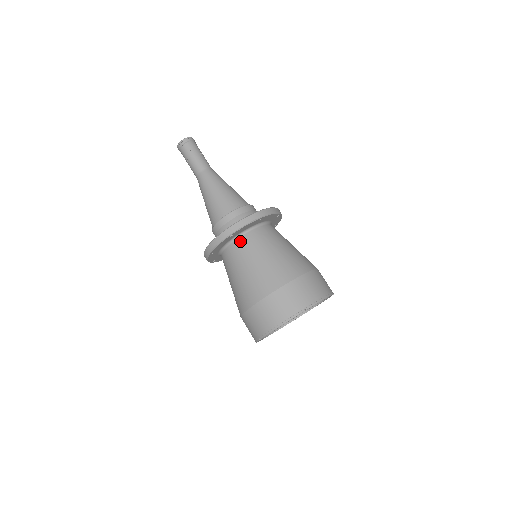
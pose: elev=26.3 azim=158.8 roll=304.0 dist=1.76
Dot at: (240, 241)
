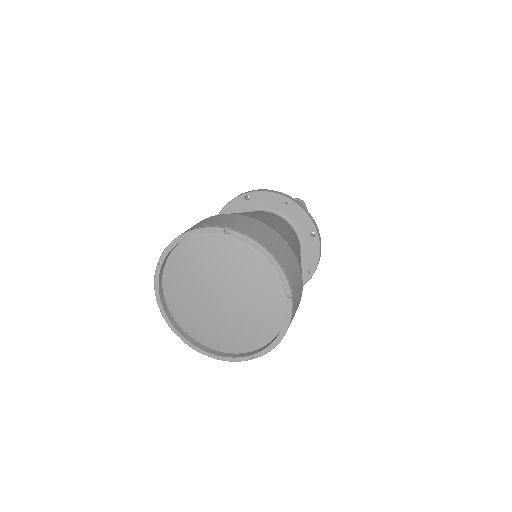
Dot at: occluded
